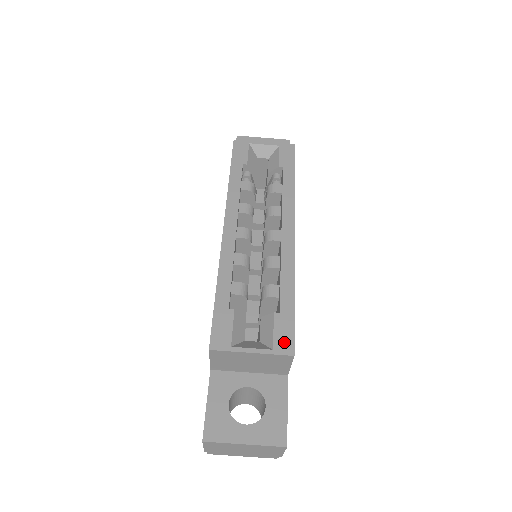
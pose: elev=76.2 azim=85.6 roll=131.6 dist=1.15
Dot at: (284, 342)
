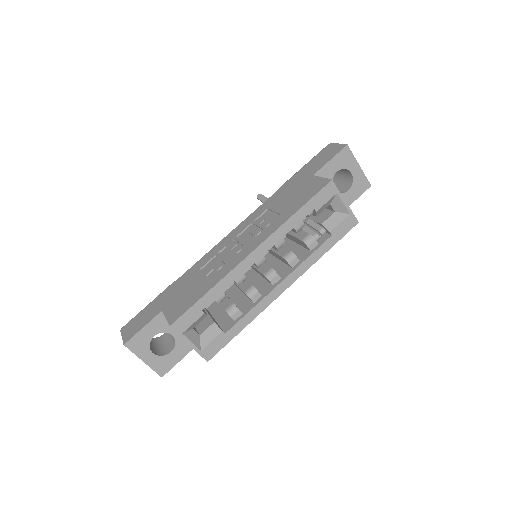
Dot at: (210, 351)
